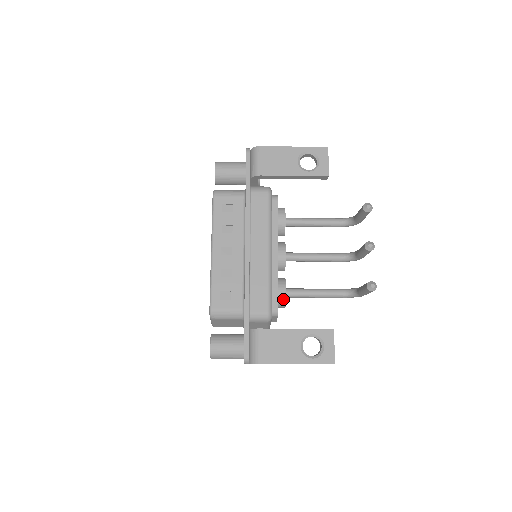
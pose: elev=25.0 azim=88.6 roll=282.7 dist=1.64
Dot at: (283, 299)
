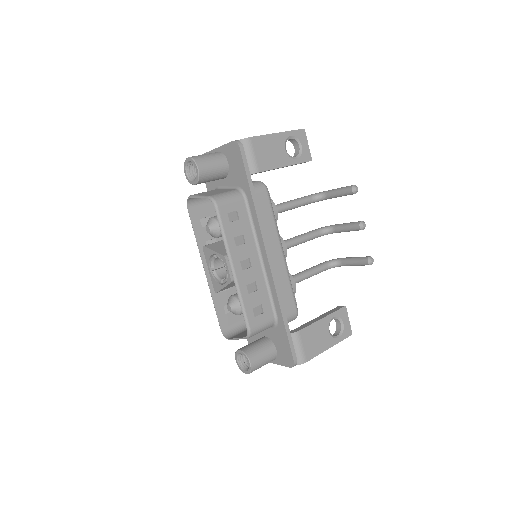
Dot at: (294, 292)
